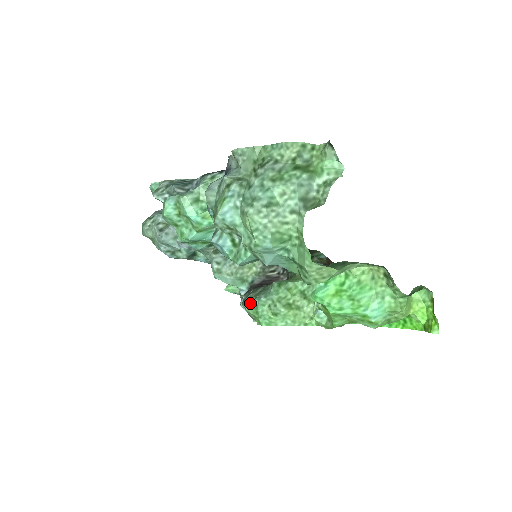
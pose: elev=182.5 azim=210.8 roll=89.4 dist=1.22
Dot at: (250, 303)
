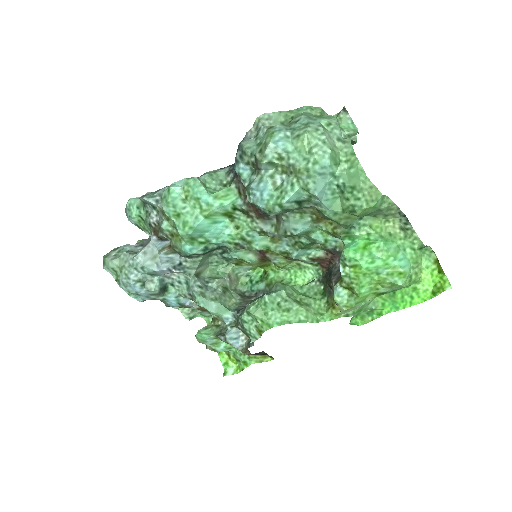
Dot at: (256, 306)
